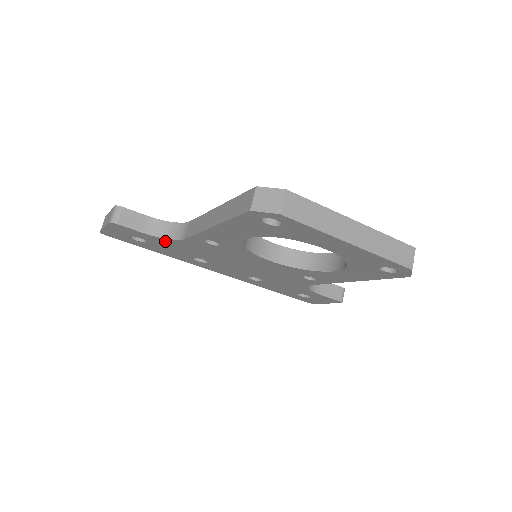
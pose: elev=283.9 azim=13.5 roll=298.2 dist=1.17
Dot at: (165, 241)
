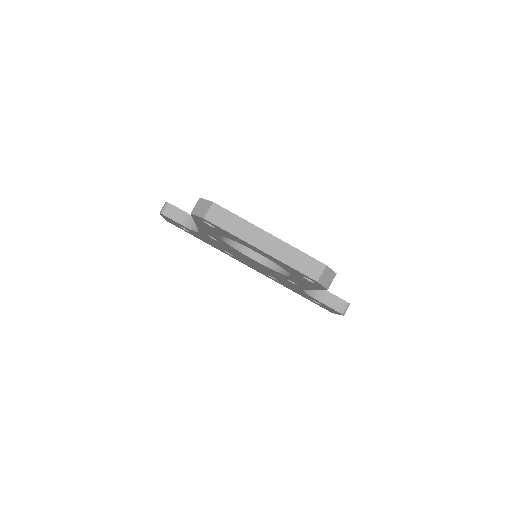
Dot at: (196, 233)
